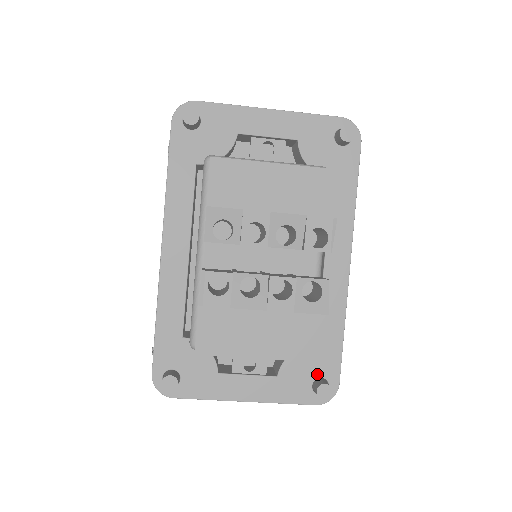
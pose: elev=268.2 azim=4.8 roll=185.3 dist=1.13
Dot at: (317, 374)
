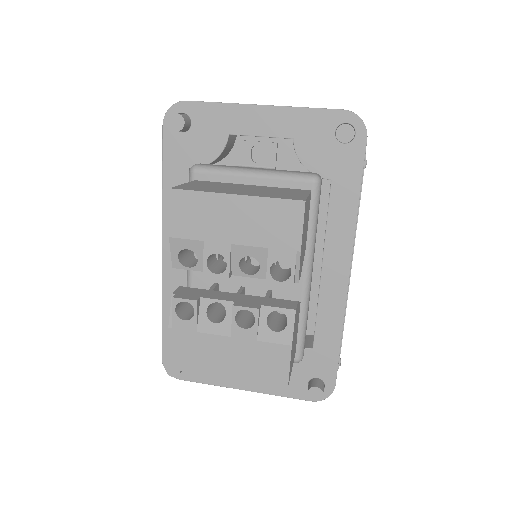
Dot at: (313, 374)
